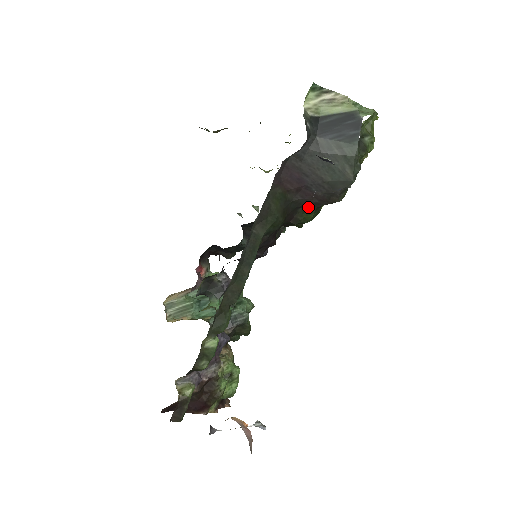
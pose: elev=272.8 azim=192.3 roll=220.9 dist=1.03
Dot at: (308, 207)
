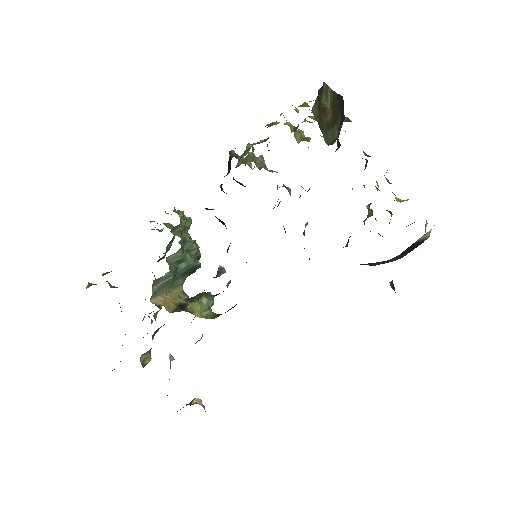
Dot at: occluded
